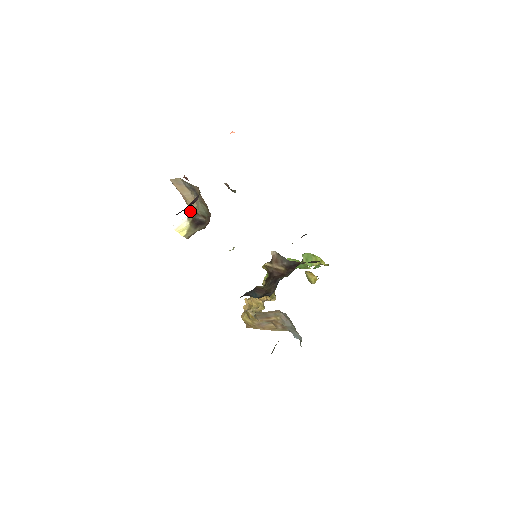
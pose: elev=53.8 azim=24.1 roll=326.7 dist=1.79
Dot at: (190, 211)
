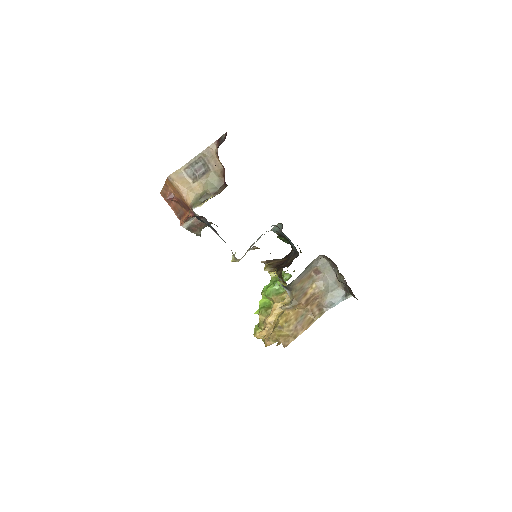
Dot at: (195, 202)
